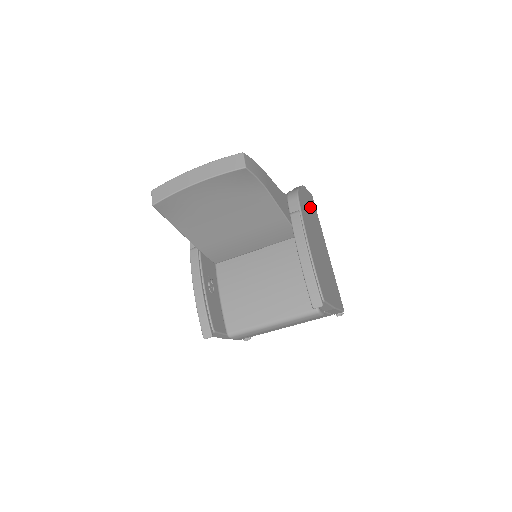
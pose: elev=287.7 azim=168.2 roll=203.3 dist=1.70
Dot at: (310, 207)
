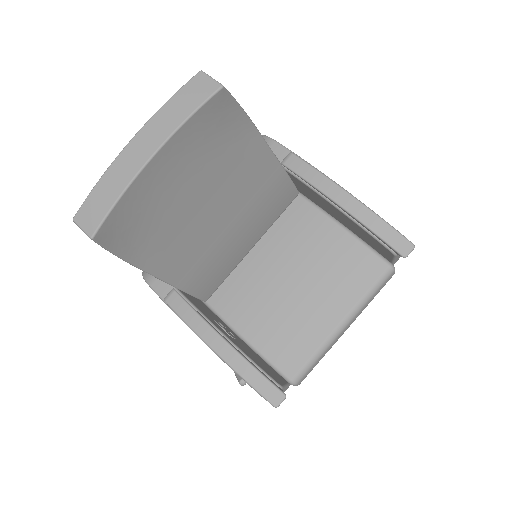
Dot at: occluded
